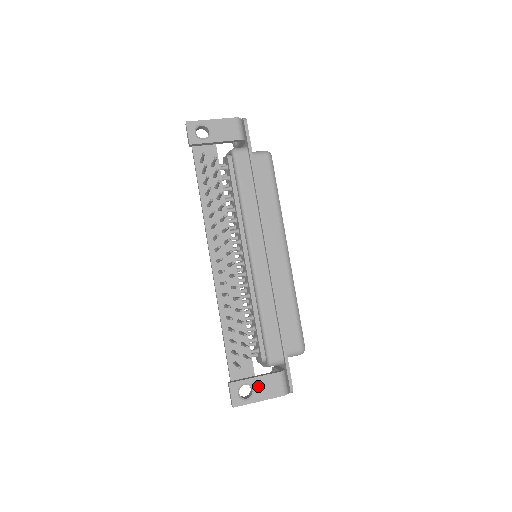
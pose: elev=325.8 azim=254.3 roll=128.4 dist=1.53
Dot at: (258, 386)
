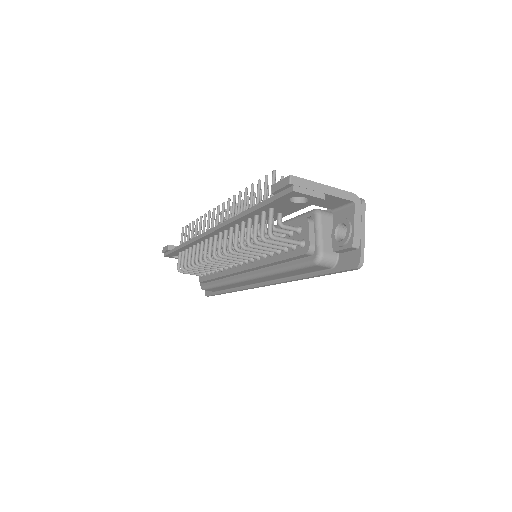
Dot at: occluded
